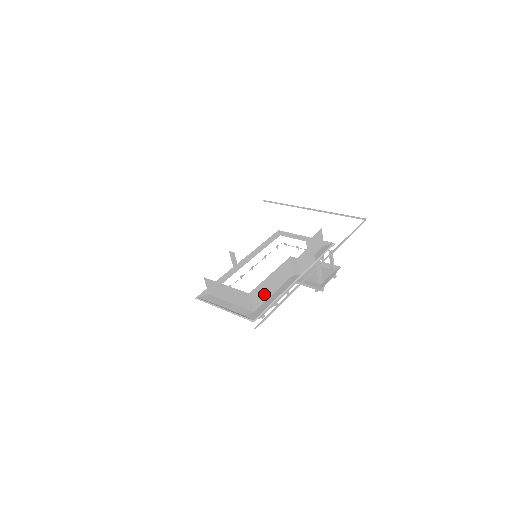
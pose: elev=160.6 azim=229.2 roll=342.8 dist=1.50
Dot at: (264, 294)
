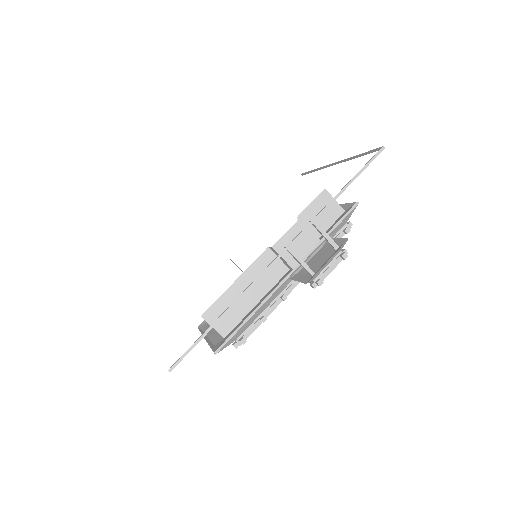
Dot at: (235, 310)
